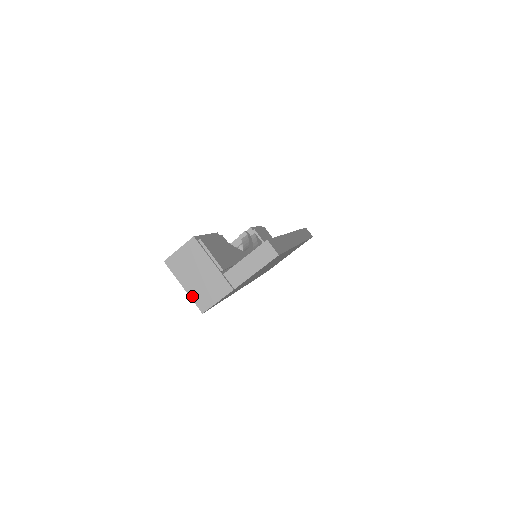
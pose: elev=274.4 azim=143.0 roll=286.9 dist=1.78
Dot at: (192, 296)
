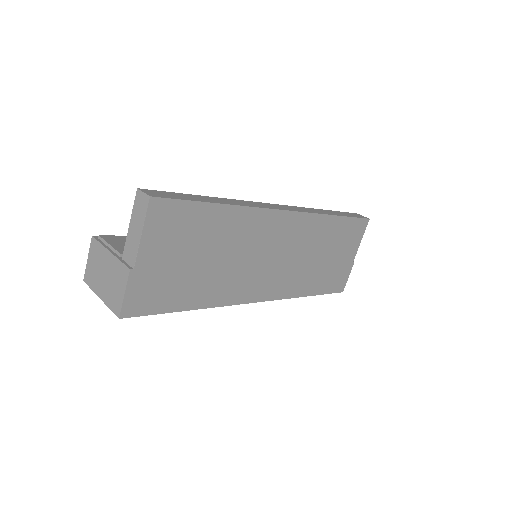
Dot at: (107, 303)
